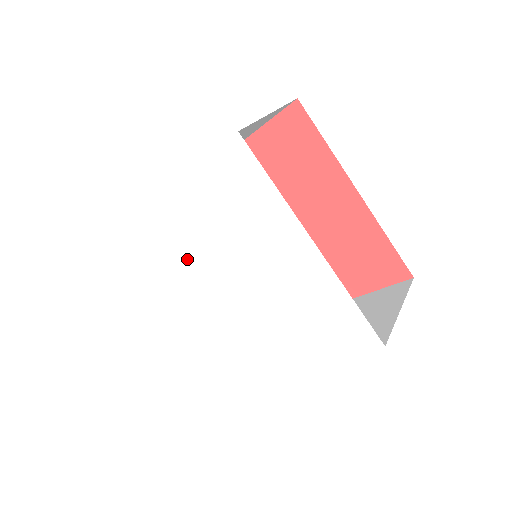
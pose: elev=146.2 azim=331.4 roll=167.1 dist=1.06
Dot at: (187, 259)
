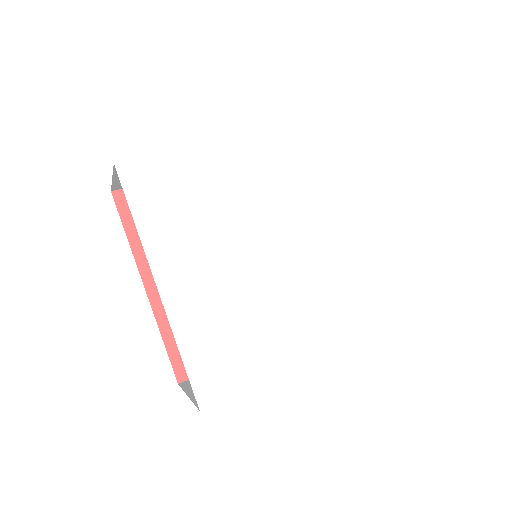
Dot at: (235, 215)
